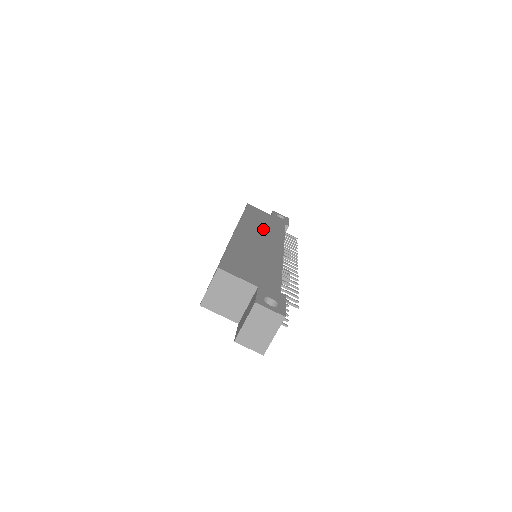
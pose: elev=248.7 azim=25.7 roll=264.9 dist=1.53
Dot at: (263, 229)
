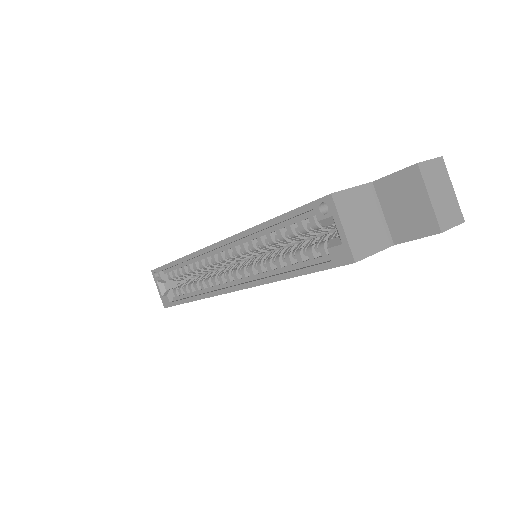
Dot at: occluded
